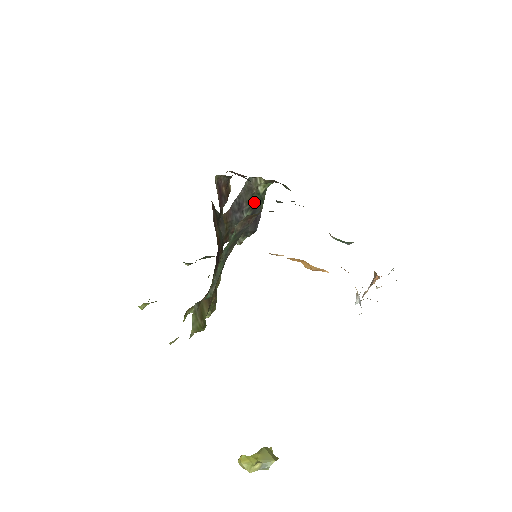
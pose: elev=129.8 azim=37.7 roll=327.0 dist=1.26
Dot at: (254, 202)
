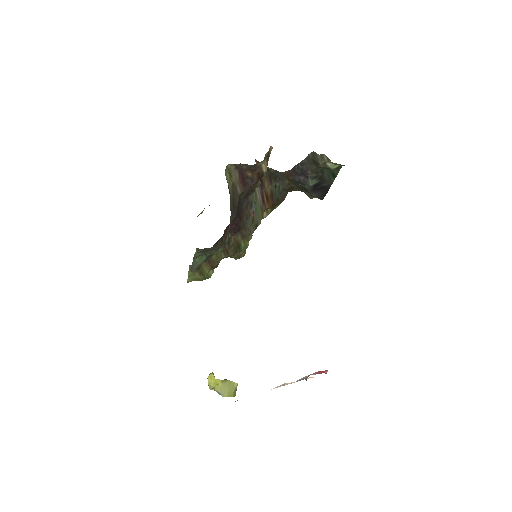
Dot at: (323, 173)
